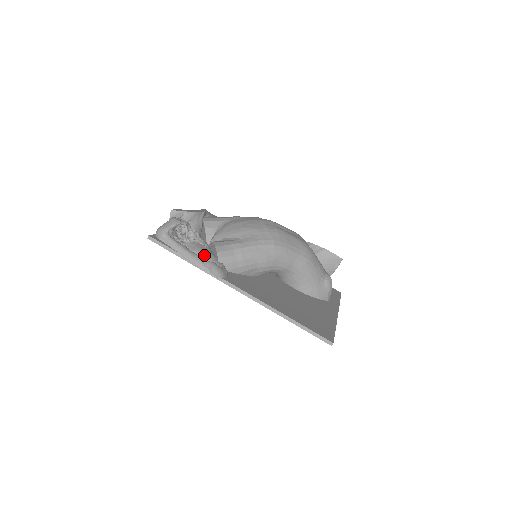
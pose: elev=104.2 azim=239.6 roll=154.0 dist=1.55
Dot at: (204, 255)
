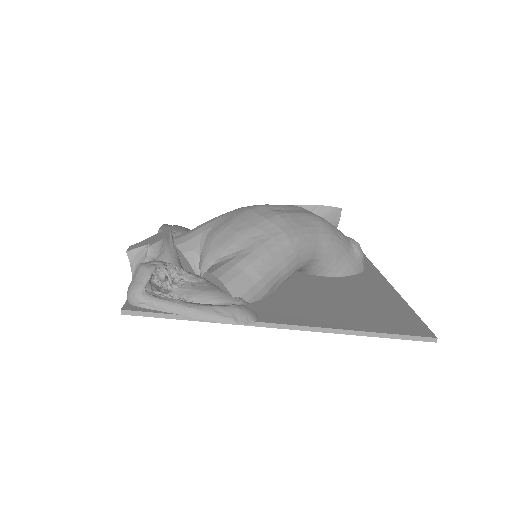
Dot at: (209, 298)
